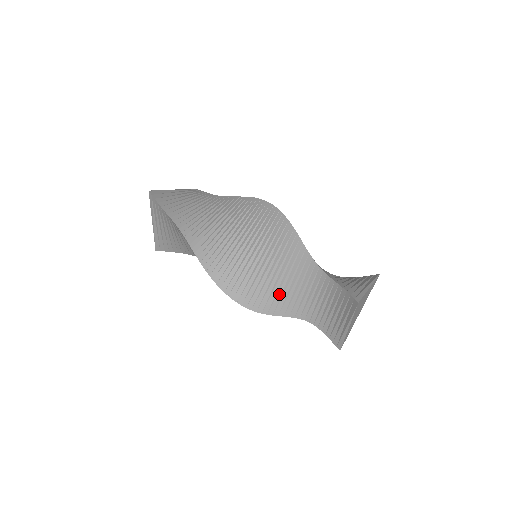
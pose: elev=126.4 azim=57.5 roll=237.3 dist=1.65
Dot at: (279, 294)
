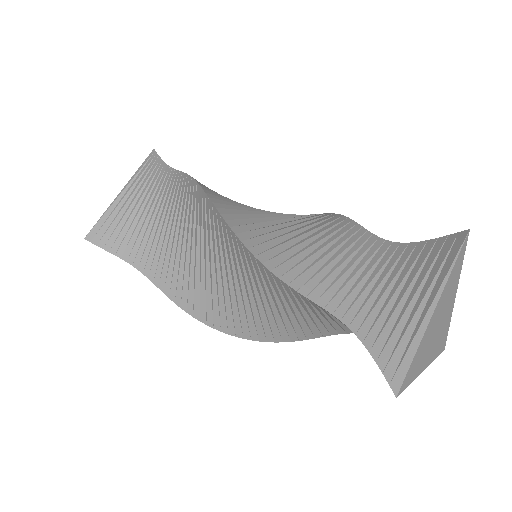
Dot at: (301, 255)
